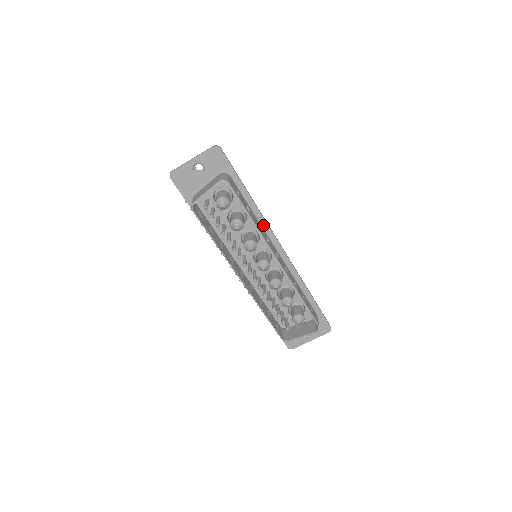
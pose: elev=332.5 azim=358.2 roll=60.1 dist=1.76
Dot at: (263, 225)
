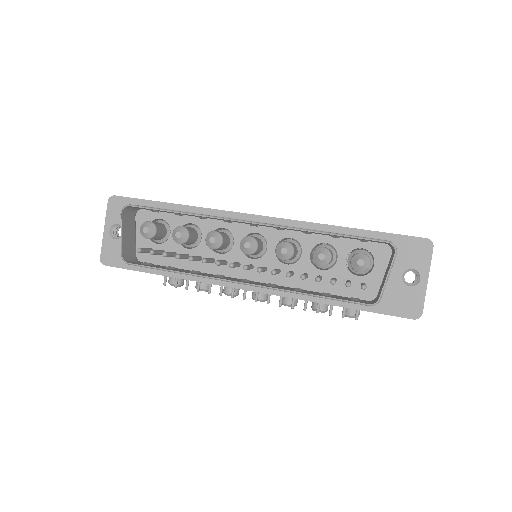
Dot at: (217, 215)
